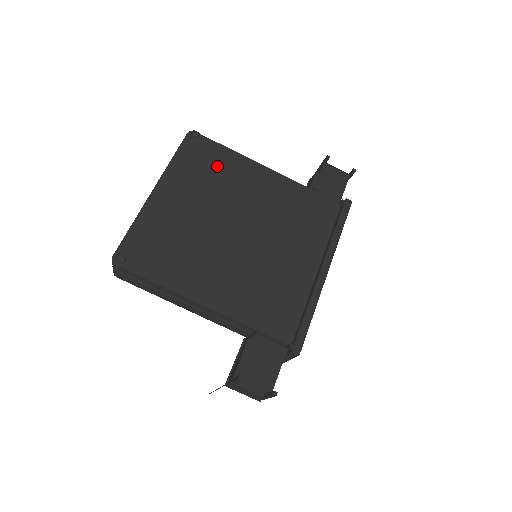
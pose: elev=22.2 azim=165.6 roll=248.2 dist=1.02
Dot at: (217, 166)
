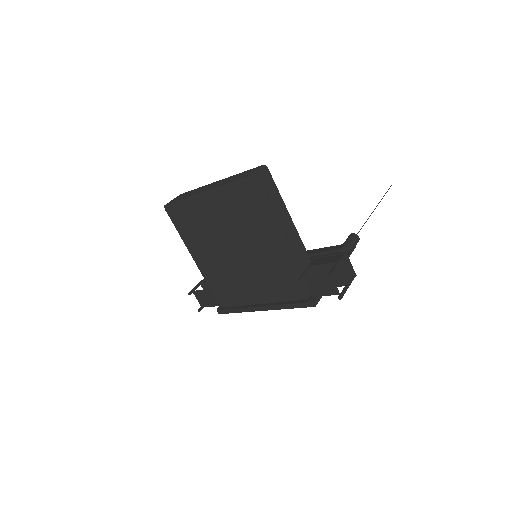
Dot at: (250, 212)
